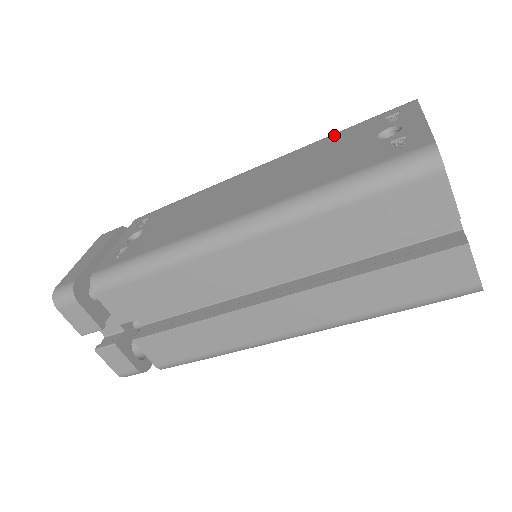
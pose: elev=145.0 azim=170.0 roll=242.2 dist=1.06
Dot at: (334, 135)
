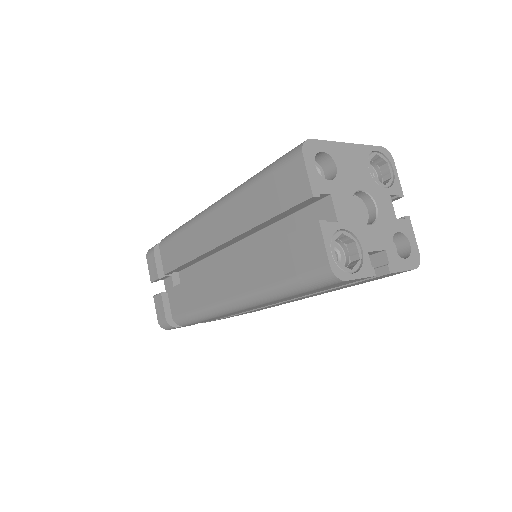
Dot at: occluded
